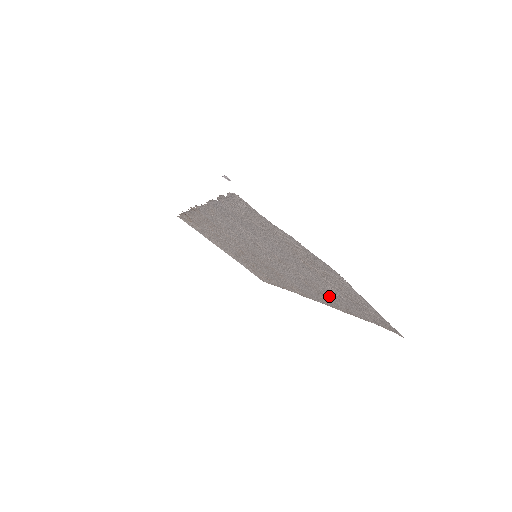
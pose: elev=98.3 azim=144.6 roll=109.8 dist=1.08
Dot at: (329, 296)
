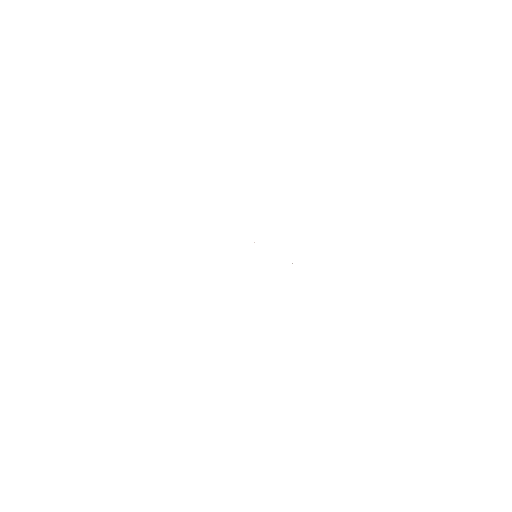
Dot at: occluded
